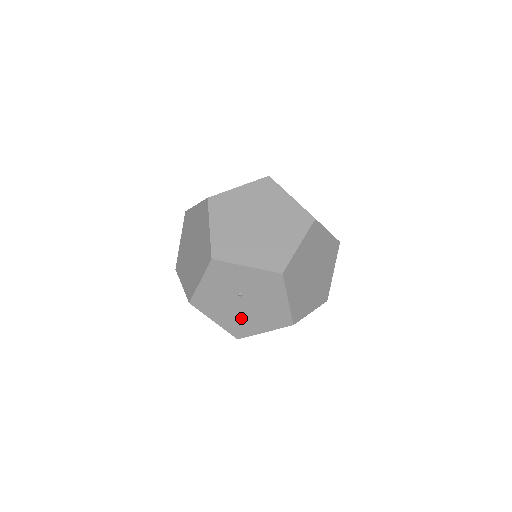
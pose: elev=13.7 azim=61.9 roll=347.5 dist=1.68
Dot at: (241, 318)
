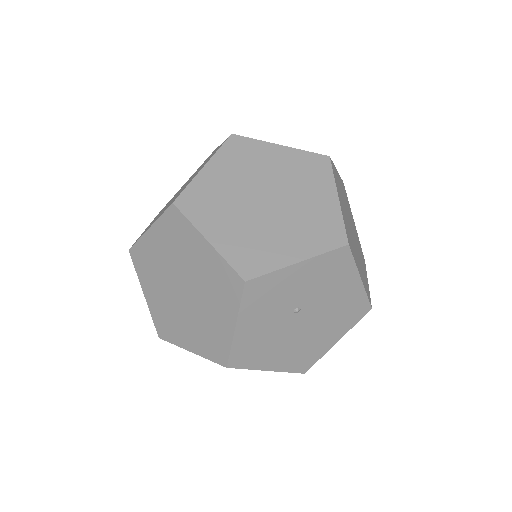
Dot at: (304, 342)
